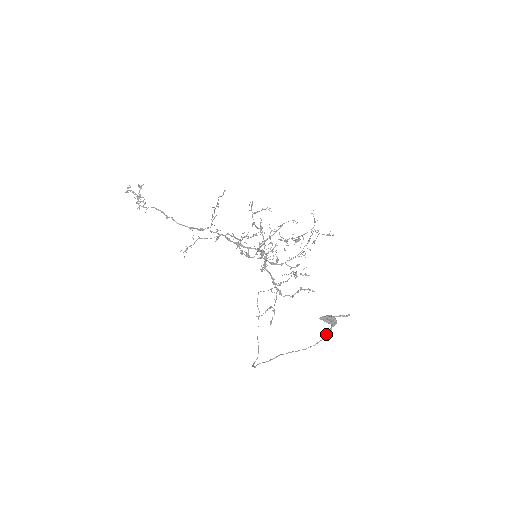
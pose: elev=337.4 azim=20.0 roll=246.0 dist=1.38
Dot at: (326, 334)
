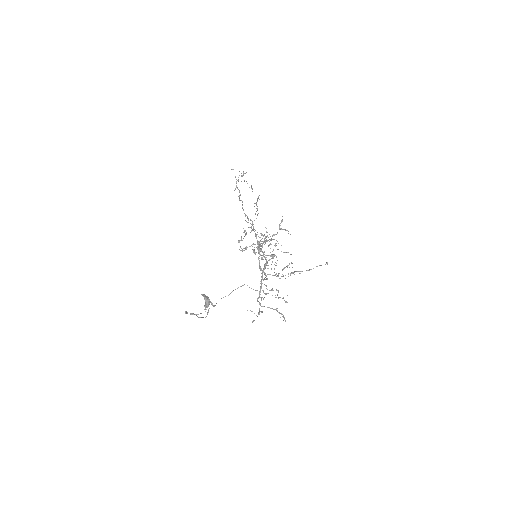
Dot at: (207, 314)
